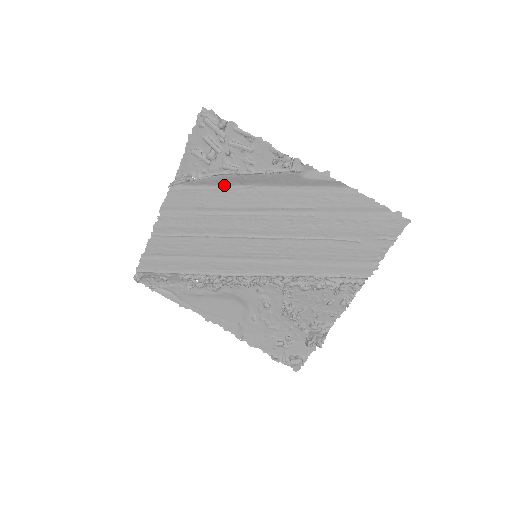
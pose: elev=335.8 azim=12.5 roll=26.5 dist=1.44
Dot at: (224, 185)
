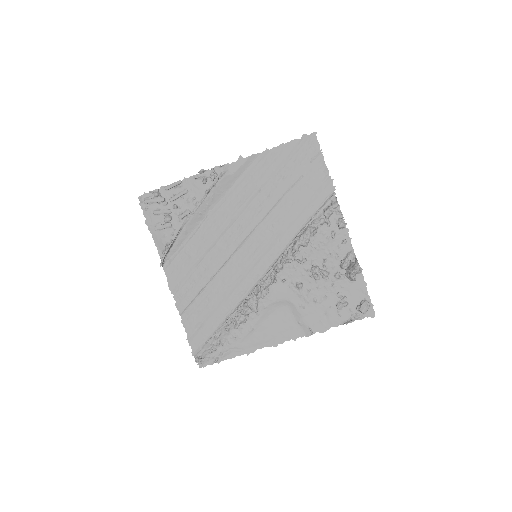
Dot at: (193, 231)
